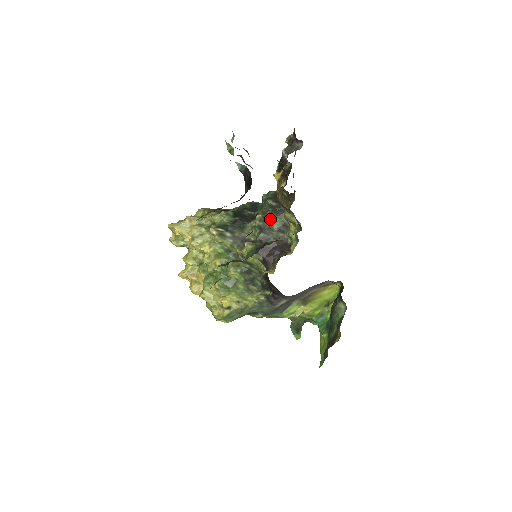
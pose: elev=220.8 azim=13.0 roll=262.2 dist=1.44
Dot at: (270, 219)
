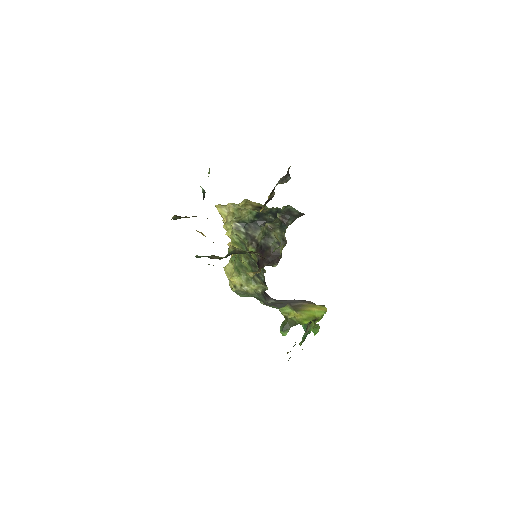
Dot at: (274, 230)
